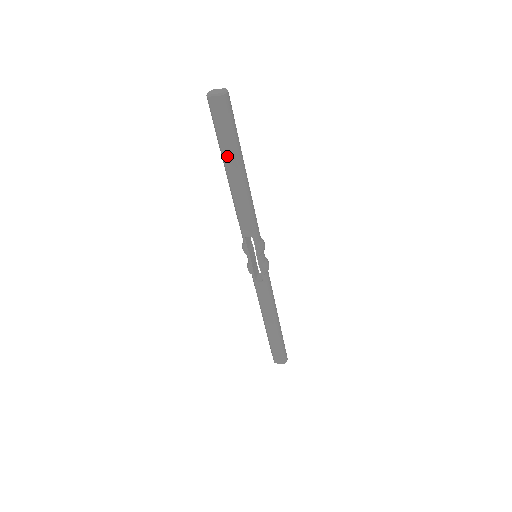
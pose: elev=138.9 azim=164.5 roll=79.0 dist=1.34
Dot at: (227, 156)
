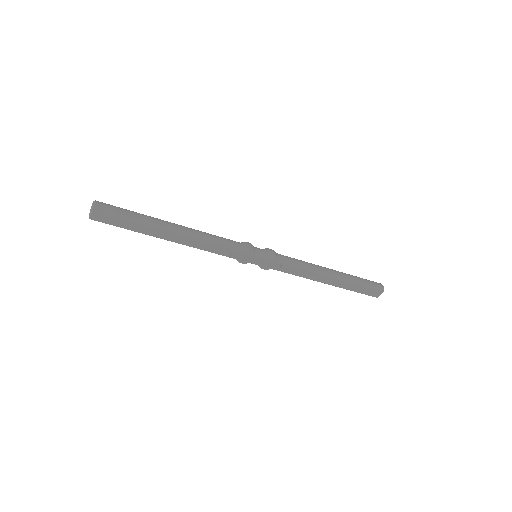
Dot at: (147, 232)
